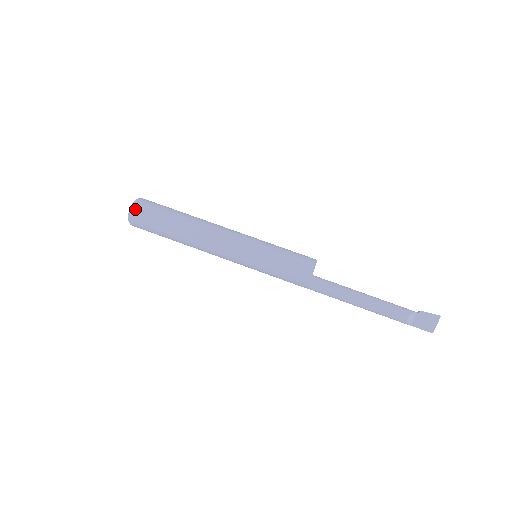
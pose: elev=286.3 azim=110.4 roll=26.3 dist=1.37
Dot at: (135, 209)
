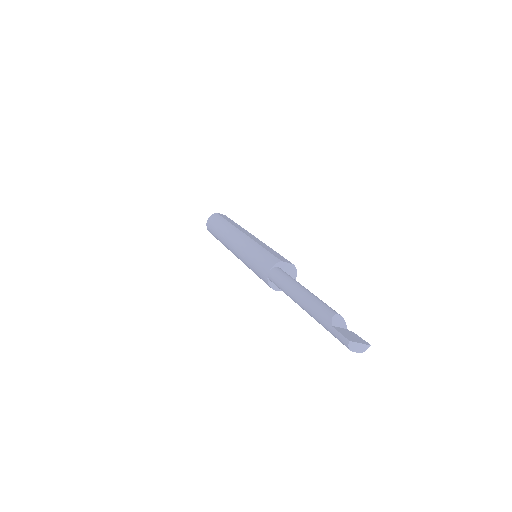
Dot at: occluded
